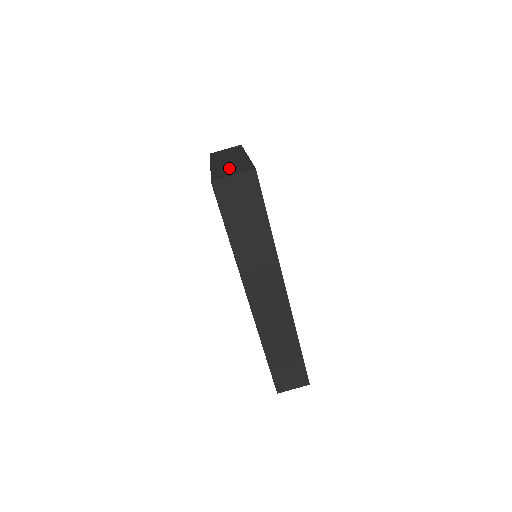
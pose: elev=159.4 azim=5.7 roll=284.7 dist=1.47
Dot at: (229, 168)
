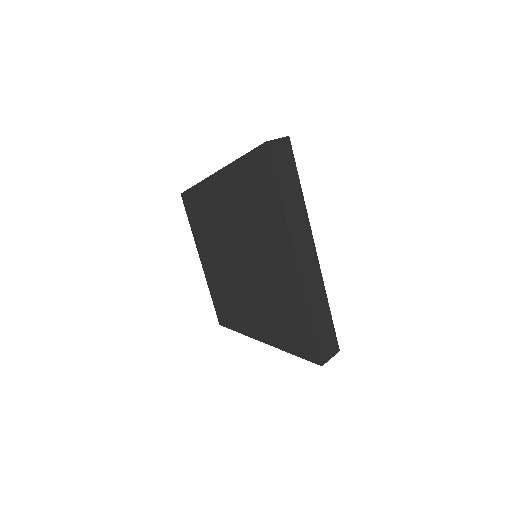
Dot at: occluded
